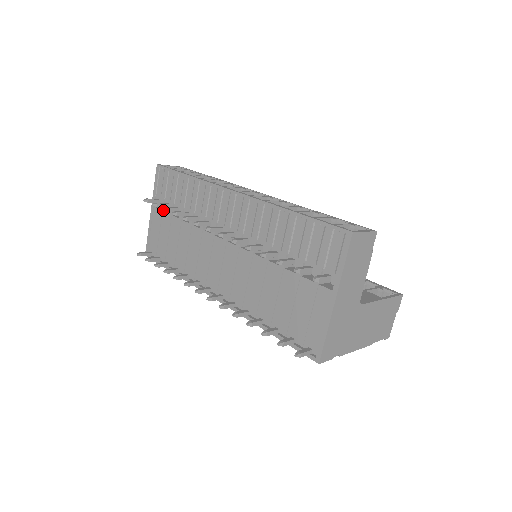
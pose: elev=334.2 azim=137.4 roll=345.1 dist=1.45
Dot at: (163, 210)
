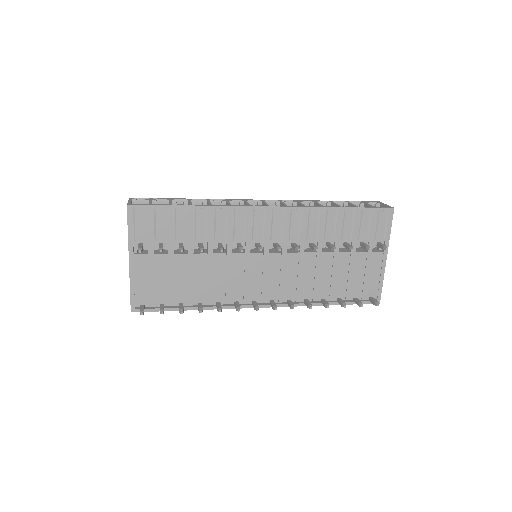
Dot at: (153, 253)
